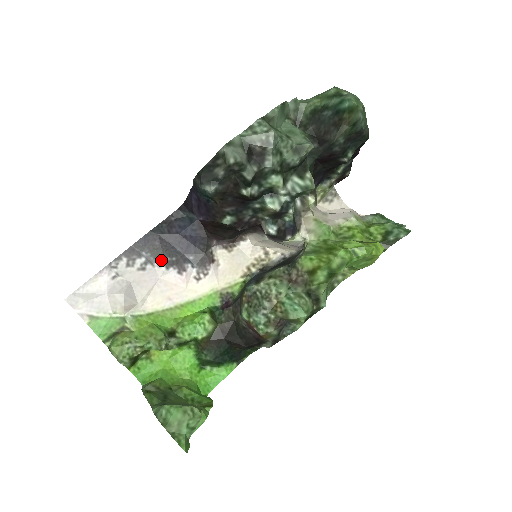
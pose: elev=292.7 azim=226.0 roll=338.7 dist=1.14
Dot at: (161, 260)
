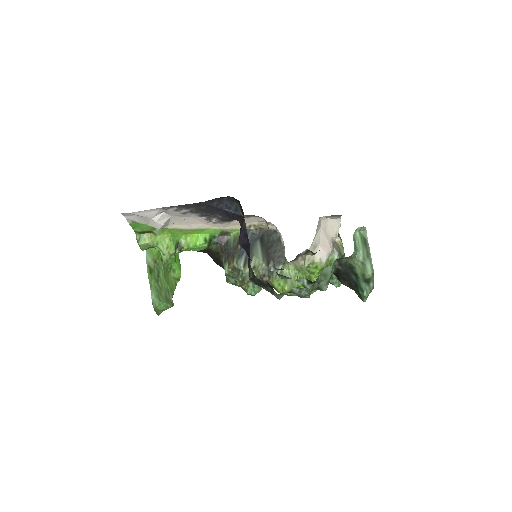
Dot at: (199, 214)
